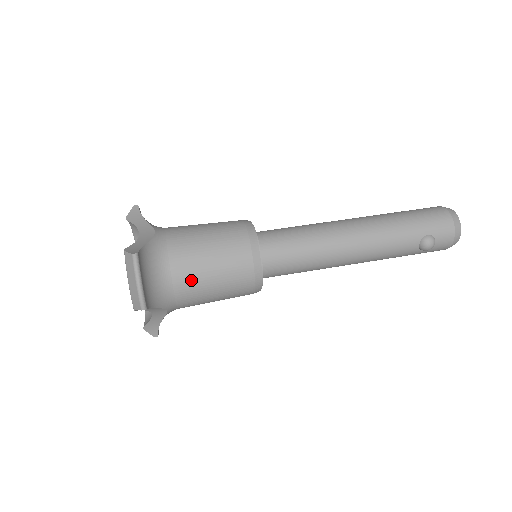
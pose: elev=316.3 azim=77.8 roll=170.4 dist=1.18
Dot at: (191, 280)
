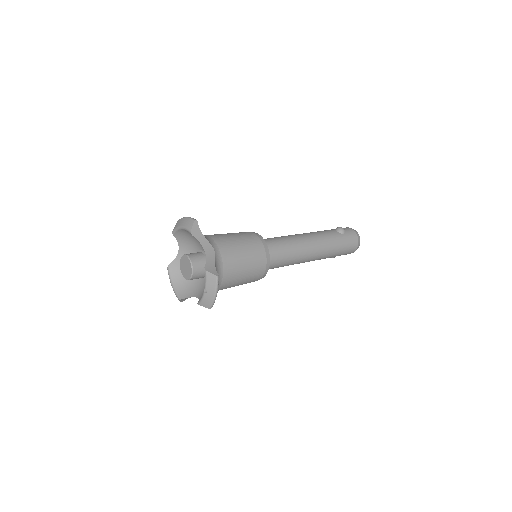
Dot at: (219, 235)
